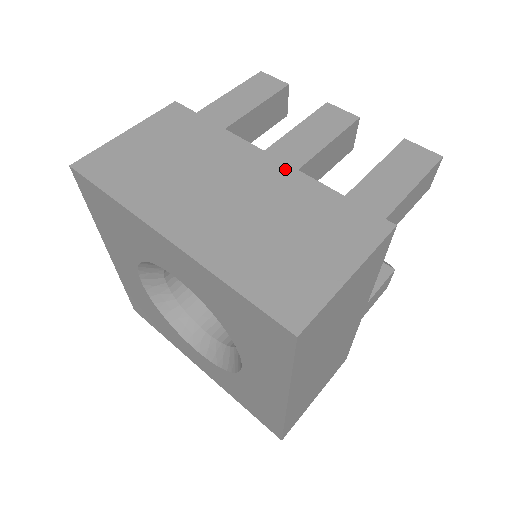
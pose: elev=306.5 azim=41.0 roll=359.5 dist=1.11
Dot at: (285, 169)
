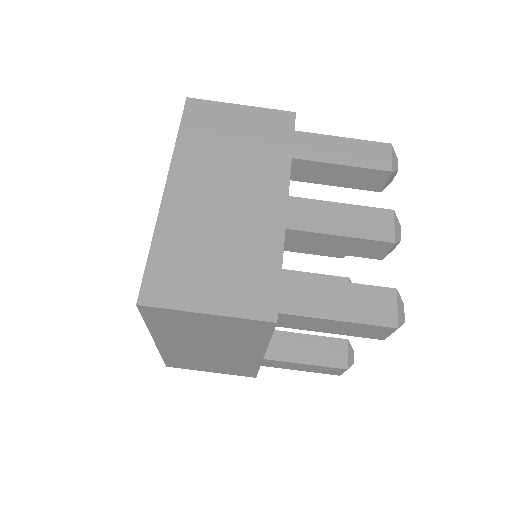
Dot at: (280, 220)
